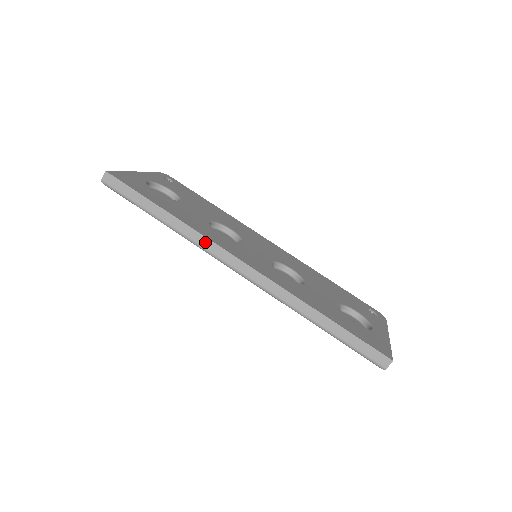
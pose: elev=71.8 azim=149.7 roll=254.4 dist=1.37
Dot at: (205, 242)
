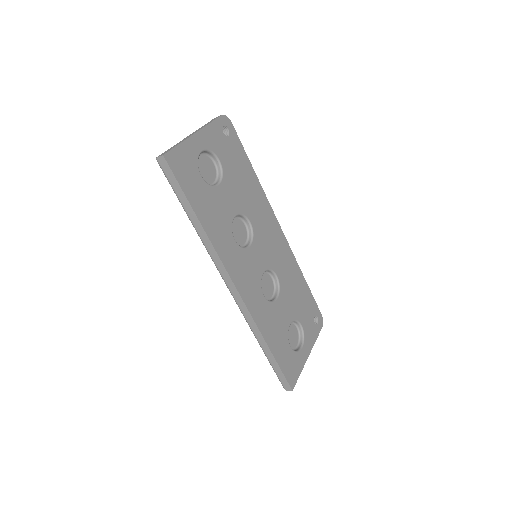
Dot at: (216, 258)
